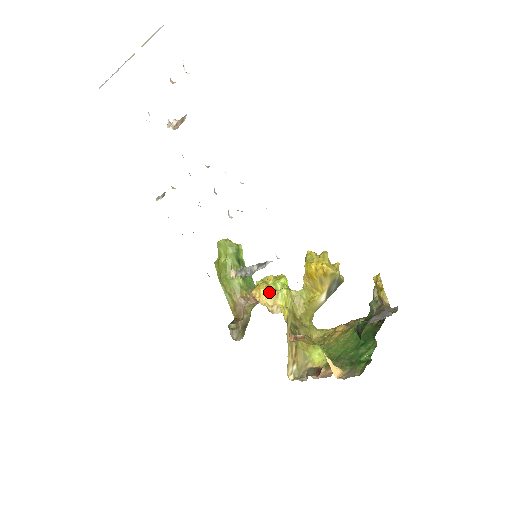
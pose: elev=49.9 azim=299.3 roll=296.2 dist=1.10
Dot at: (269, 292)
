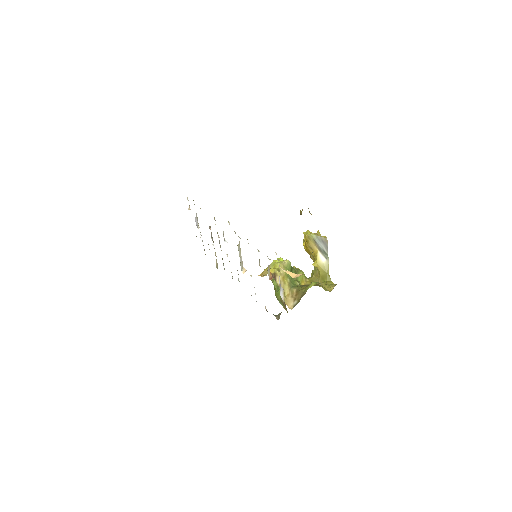
Dot at: (267, 269)
